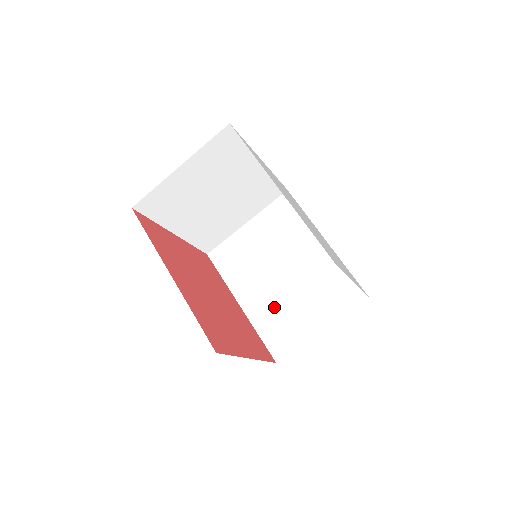
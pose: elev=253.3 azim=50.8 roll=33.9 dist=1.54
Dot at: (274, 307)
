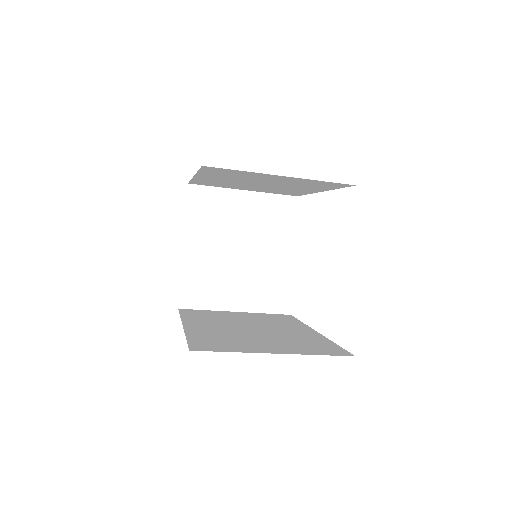
Dot at: (225, 183)
